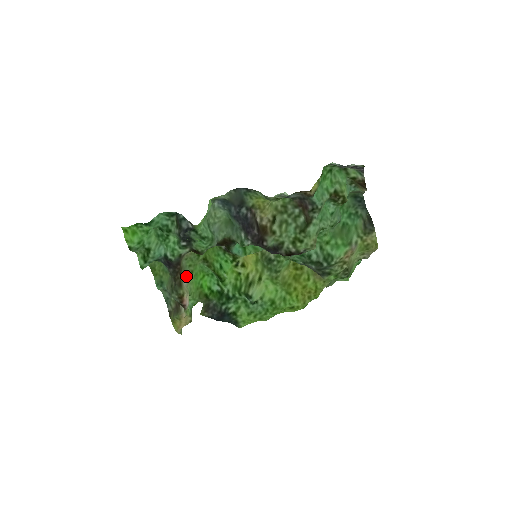
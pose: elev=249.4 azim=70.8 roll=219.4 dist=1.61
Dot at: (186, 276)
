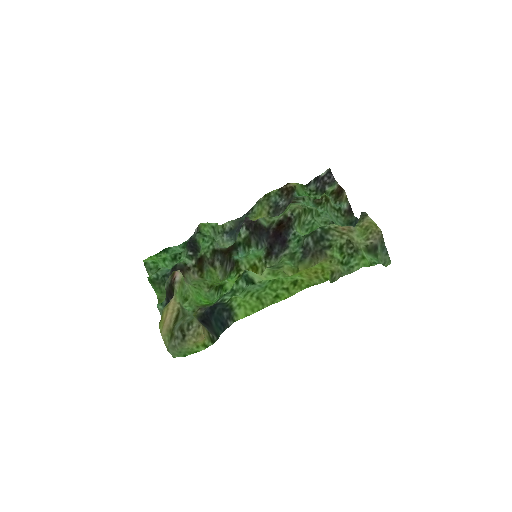
Dot at: occluded
